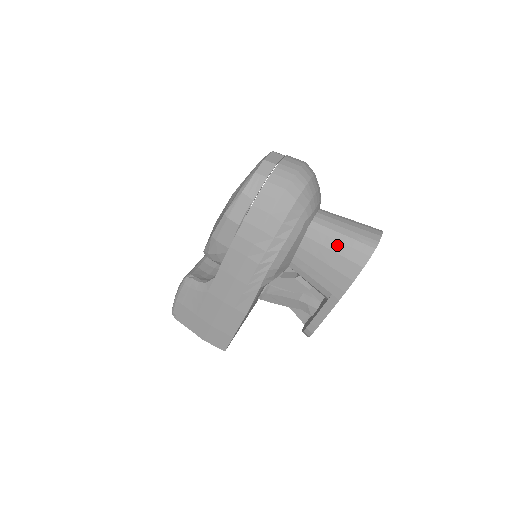
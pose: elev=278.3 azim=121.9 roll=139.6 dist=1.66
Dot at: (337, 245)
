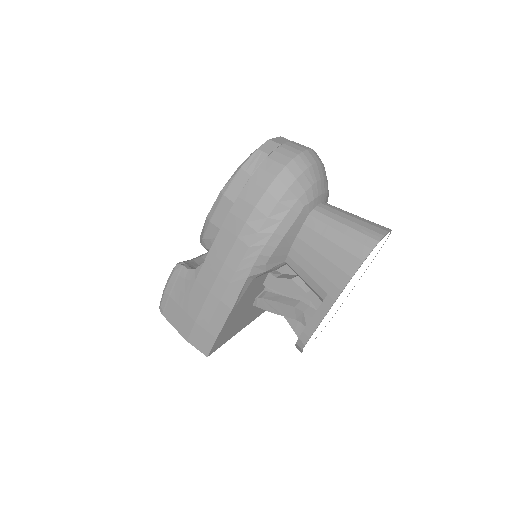
Dot at: (337, 235)
